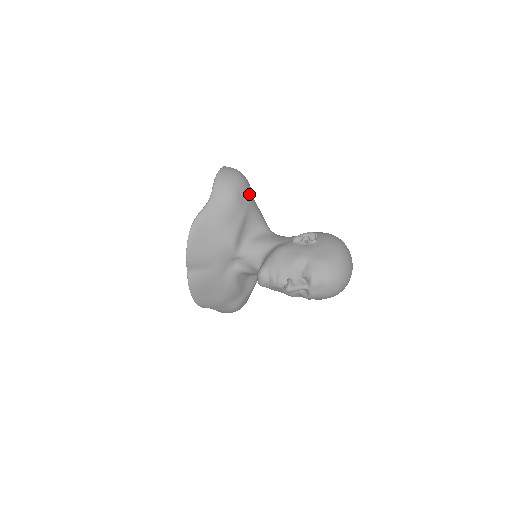
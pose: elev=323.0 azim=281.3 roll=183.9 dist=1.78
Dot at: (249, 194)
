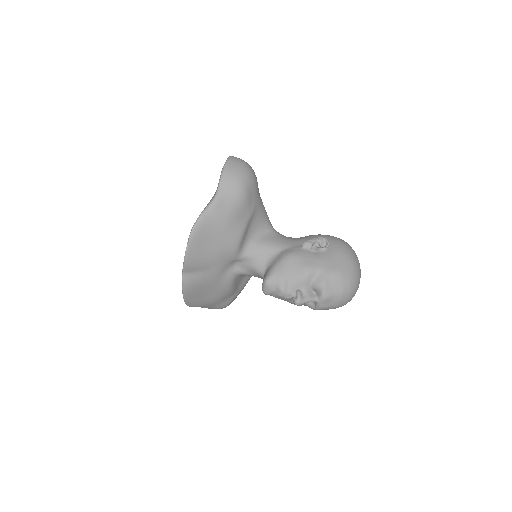
Dot at: (257, 191)
